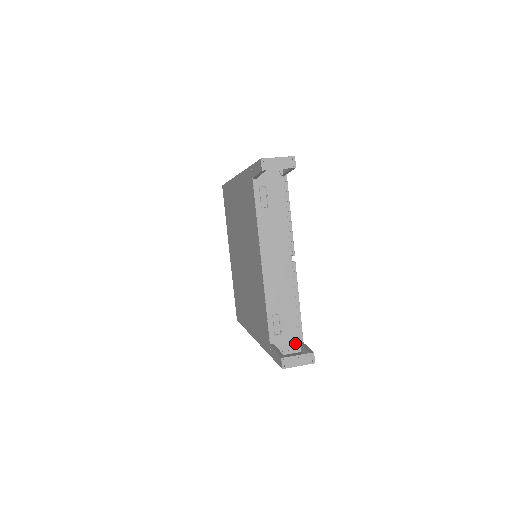
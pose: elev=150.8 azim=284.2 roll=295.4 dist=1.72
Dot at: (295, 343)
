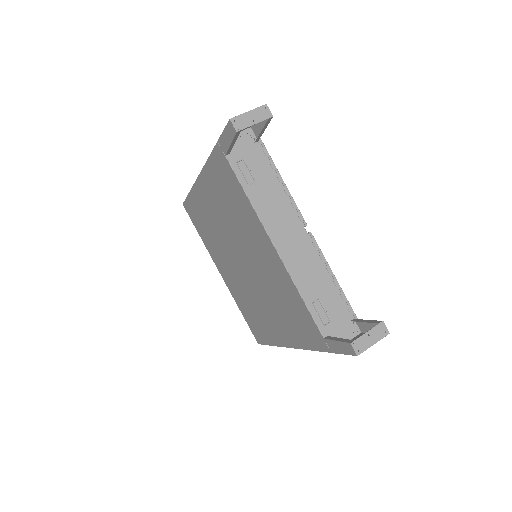
Dot at: (350, 325)
